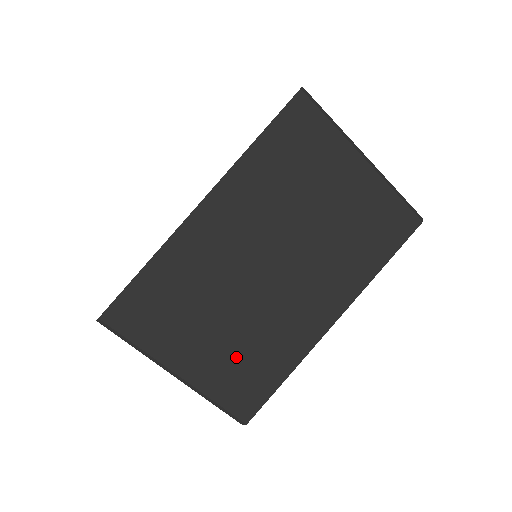
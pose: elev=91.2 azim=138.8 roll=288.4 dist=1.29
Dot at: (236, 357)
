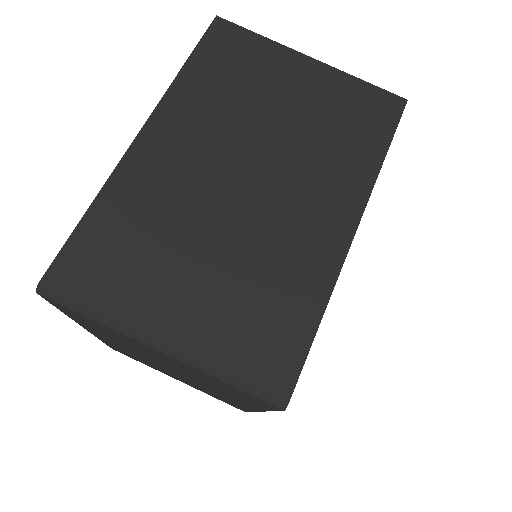
Dot at: (238, 302)
